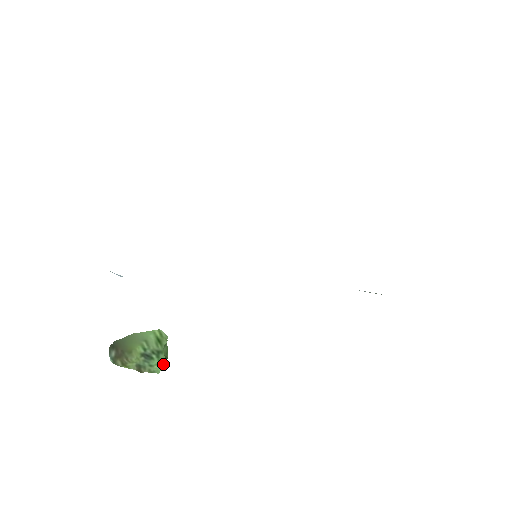
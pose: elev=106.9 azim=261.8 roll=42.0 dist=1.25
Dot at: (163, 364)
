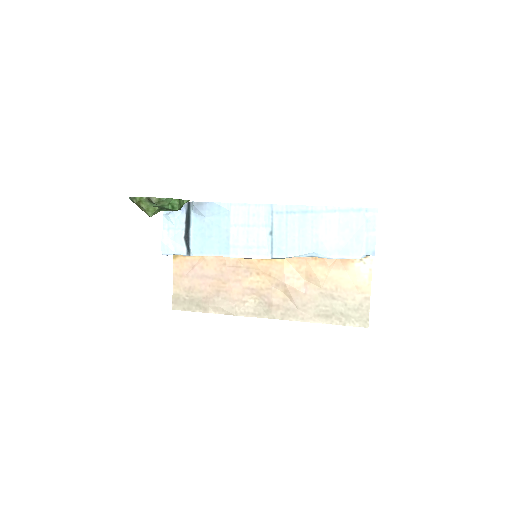
Dot at: (174, 199)
